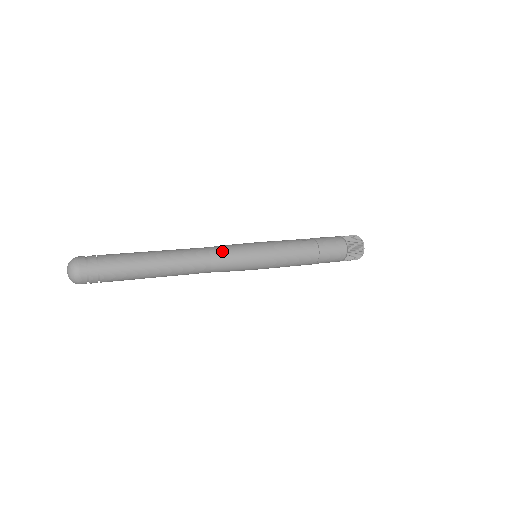
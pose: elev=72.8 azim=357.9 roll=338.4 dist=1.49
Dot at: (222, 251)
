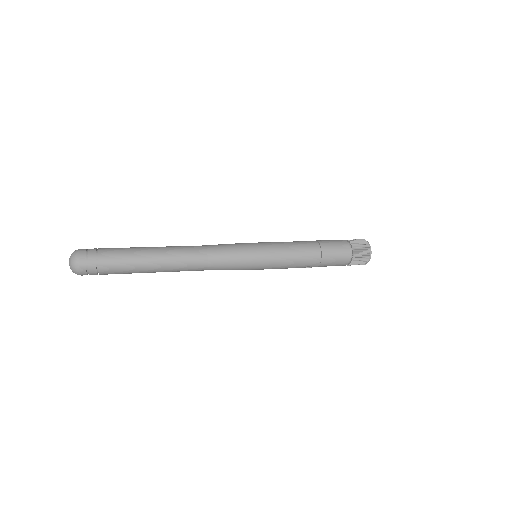
Dot at: (219, 246)
